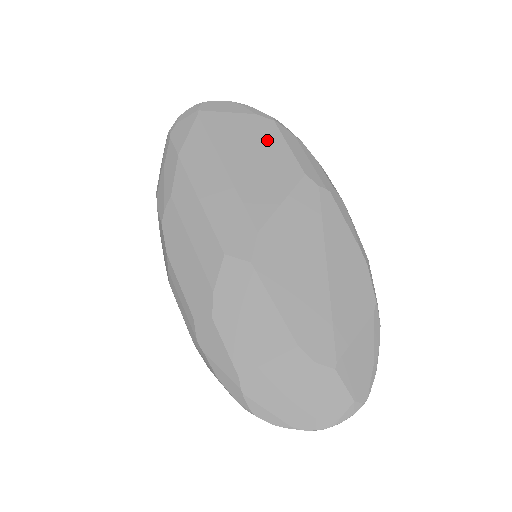
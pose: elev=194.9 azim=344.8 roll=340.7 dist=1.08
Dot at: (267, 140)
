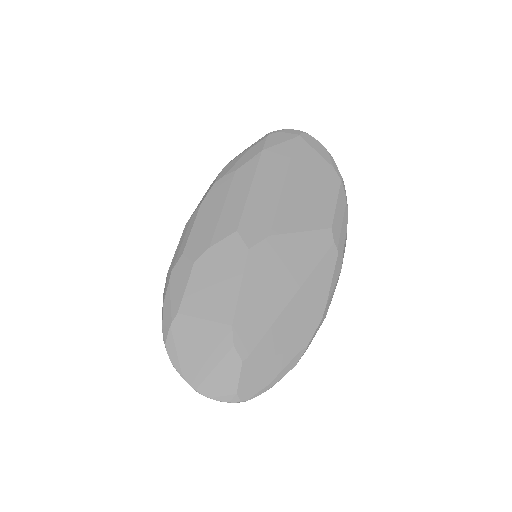
Dot at: (326, 188)
